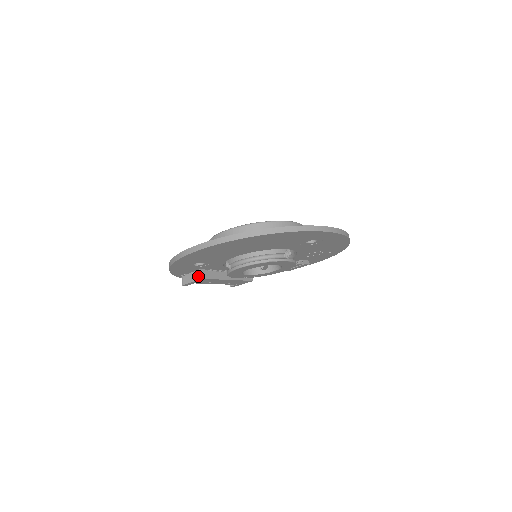
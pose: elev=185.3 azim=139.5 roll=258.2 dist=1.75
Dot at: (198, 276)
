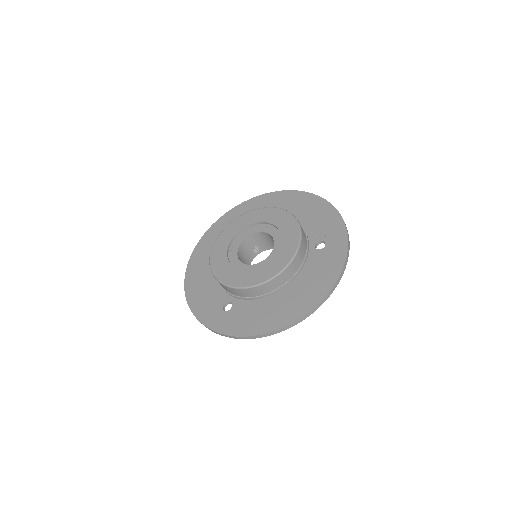
Dot at: occluded
